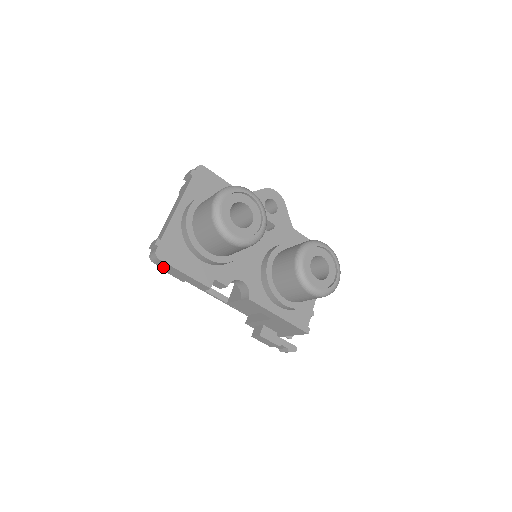
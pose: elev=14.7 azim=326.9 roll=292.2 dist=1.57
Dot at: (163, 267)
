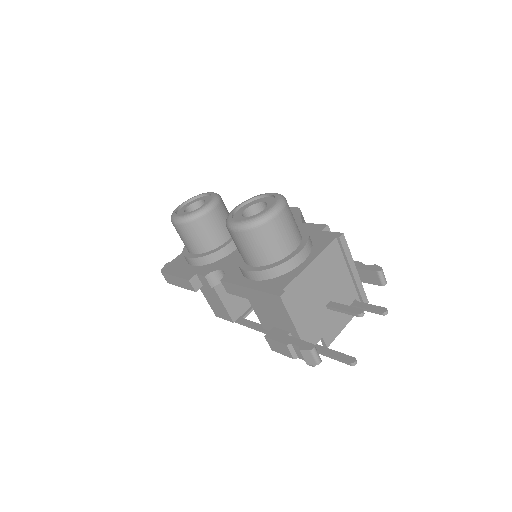
Dot at: (171, 282)
